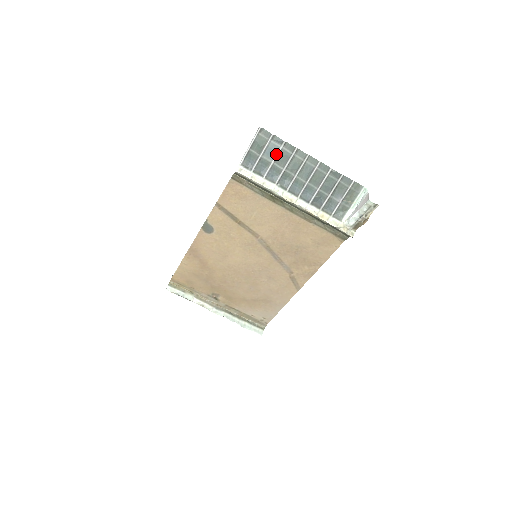
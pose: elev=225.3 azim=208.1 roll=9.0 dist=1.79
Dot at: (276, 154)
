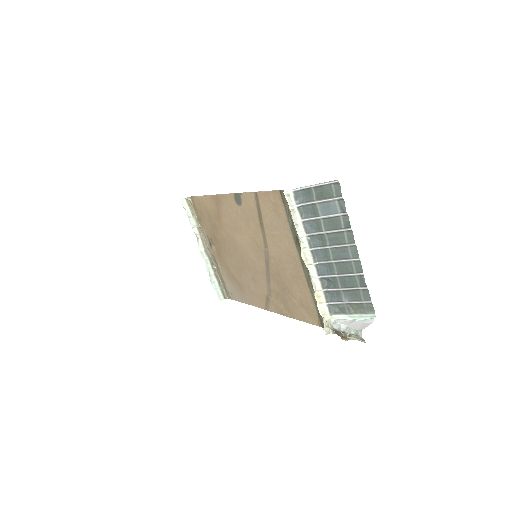
Dot at: (330, 214)
